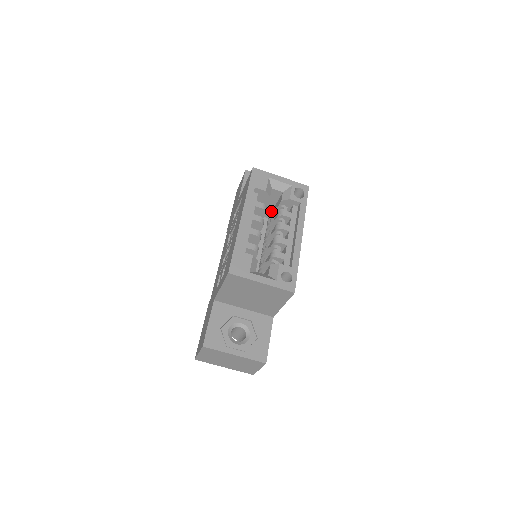
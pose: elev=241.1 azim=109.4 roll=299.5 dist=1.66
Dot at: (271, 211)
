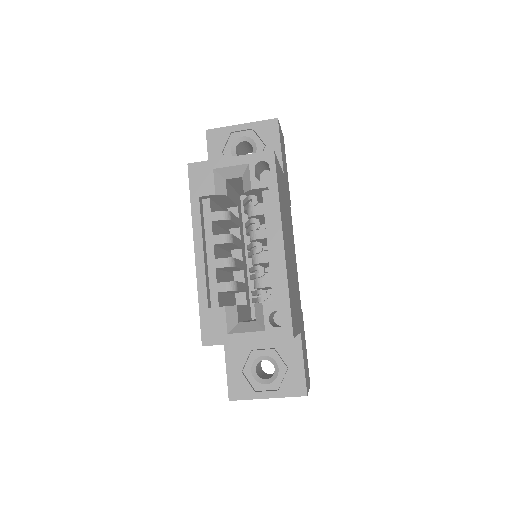
Dot at: occluded
